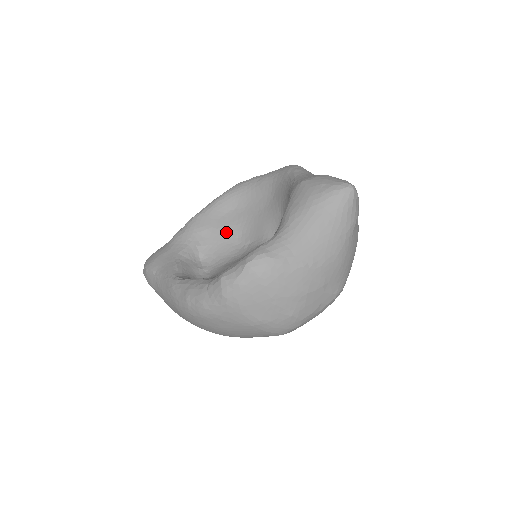
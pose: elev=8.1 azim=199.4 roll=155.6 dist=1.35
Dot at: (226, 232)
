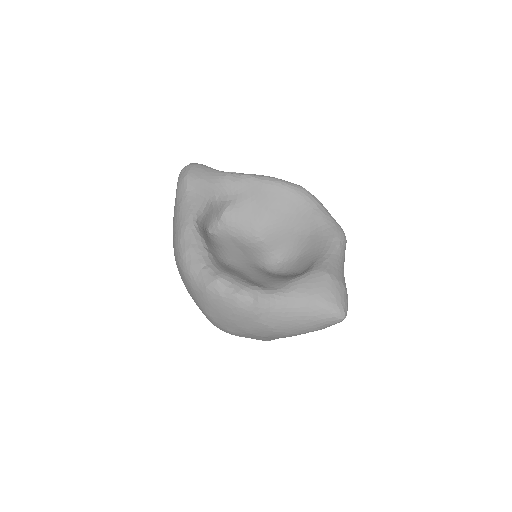
Dot at: (259, 213)
